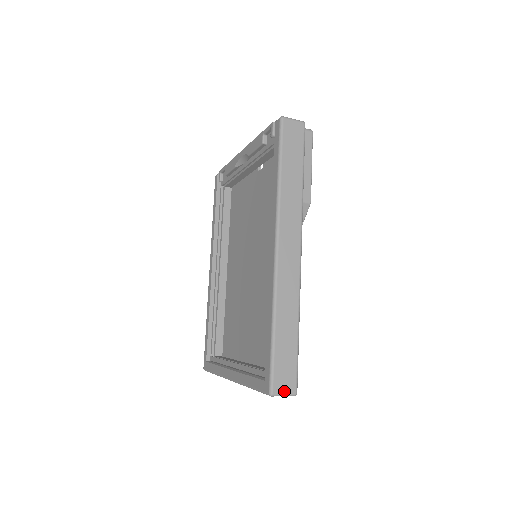
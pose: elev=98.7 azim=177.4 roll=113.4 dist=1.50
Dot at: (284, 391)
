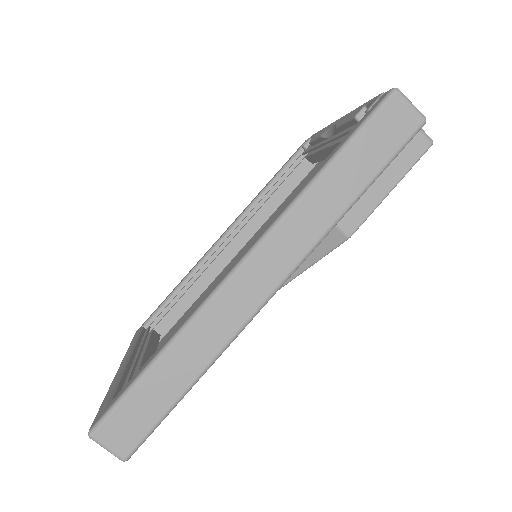
Dot at: (110, 444)
